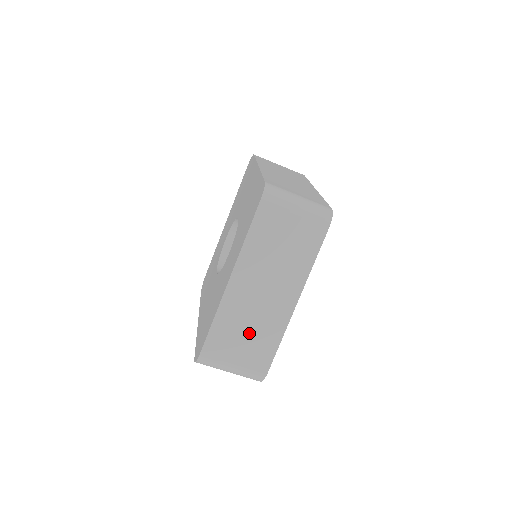
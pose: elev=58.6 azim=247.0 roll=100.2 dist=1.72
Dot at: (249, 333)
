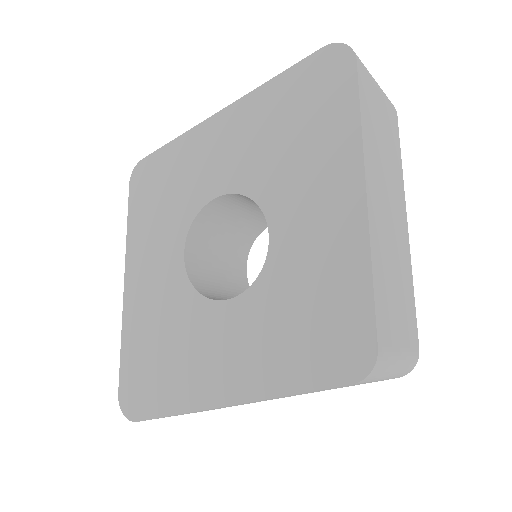
Dot at: occluded
